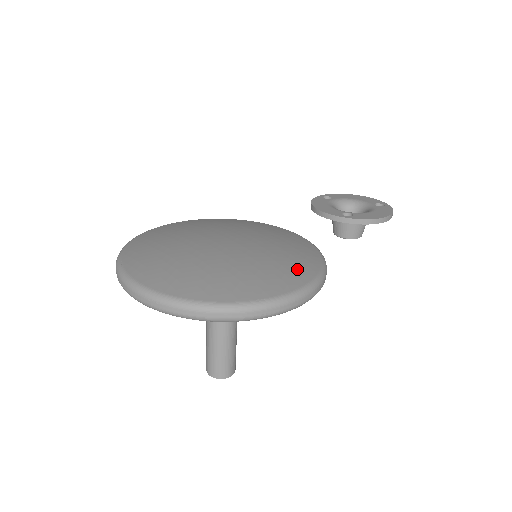
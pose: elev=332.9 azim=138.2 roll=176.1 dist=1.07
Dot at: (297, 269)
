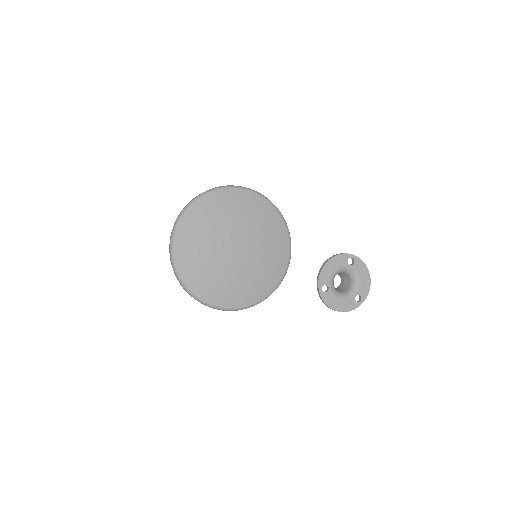
Dot at: (236, 298)
